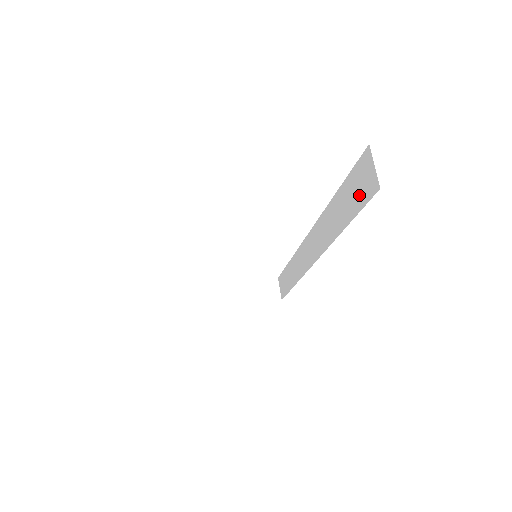
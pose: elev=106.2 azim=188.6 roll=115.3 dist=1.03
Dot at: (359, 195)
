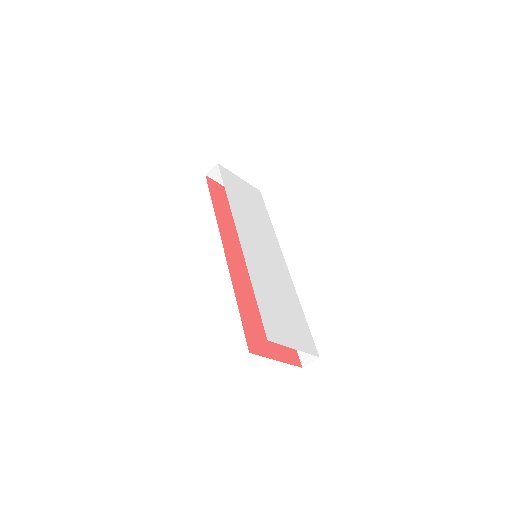
Dot at: occluded
